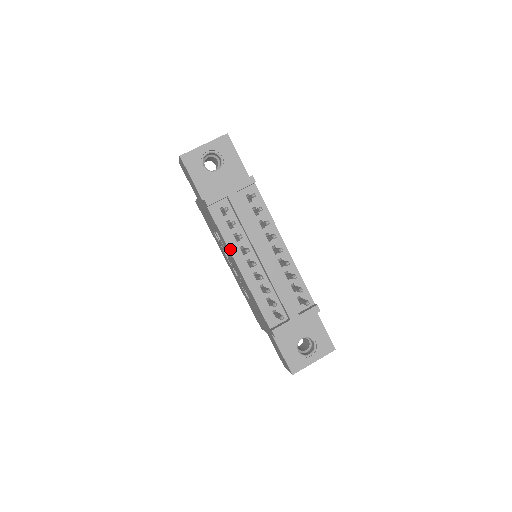
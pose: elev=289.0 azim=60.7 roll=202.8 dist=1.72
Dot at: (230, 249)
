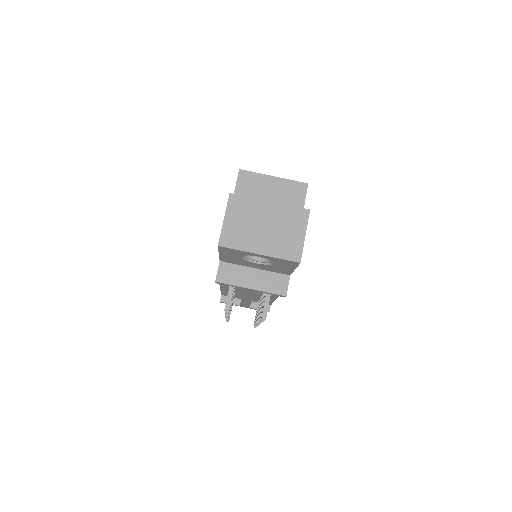
Dot at: occluded
